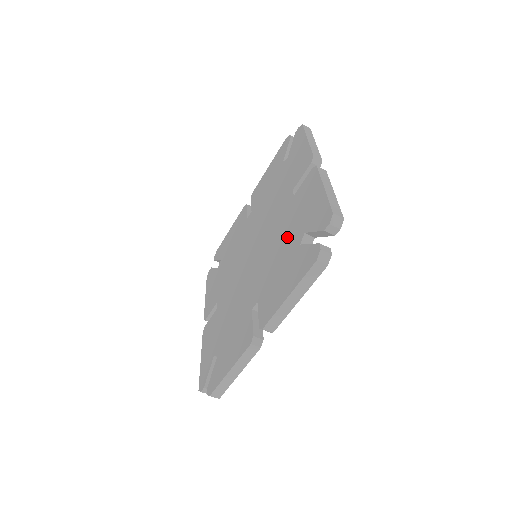
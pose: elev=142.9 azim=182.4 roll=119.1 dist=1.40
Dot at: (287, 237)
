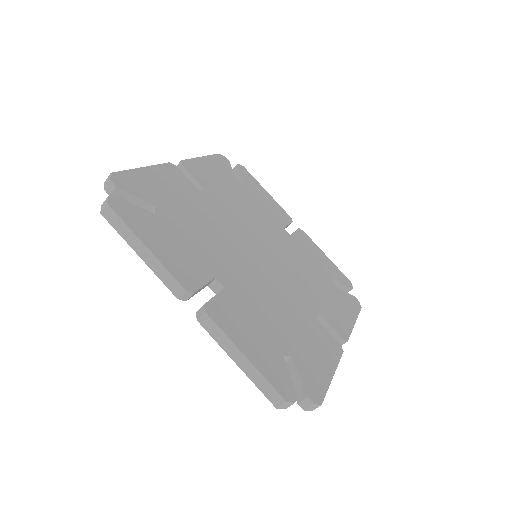
Dot at: occluded
